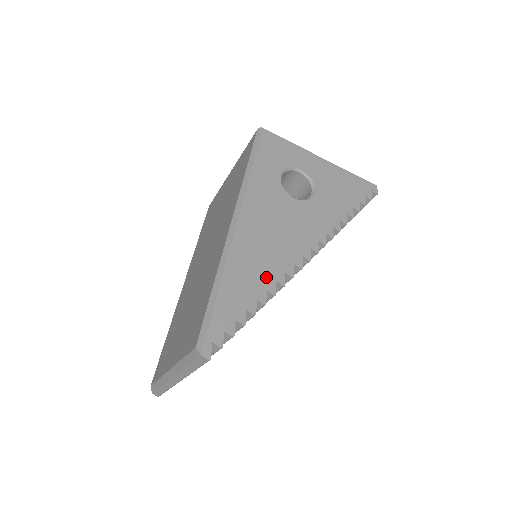
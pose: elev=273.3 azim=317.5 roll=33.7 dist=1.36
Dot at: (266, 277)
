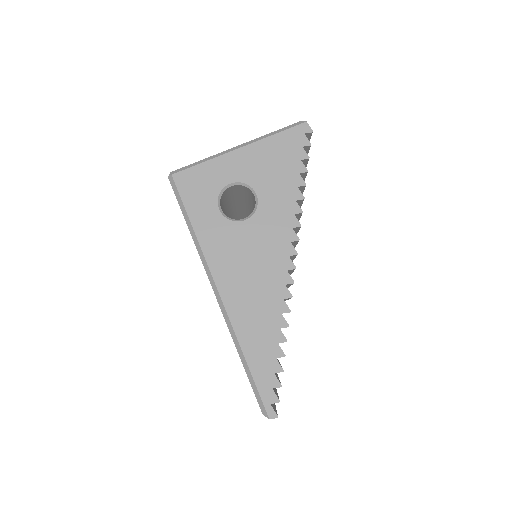
Dot at: (272, 318)
